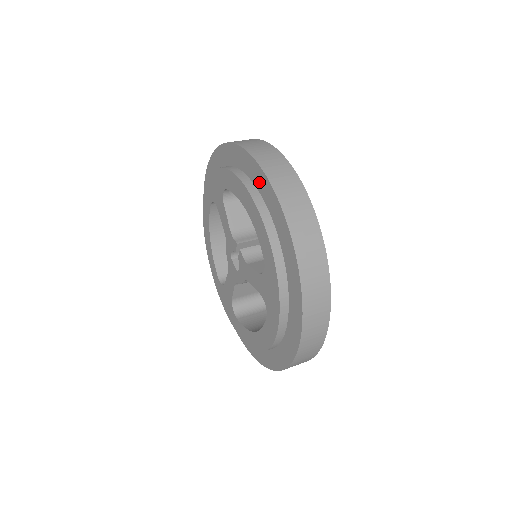
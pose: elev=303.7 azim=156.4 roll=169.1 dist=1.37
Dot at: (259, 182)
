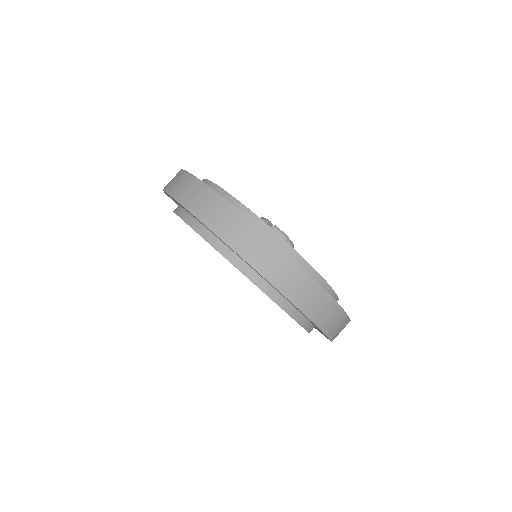
Dot at: occluded
